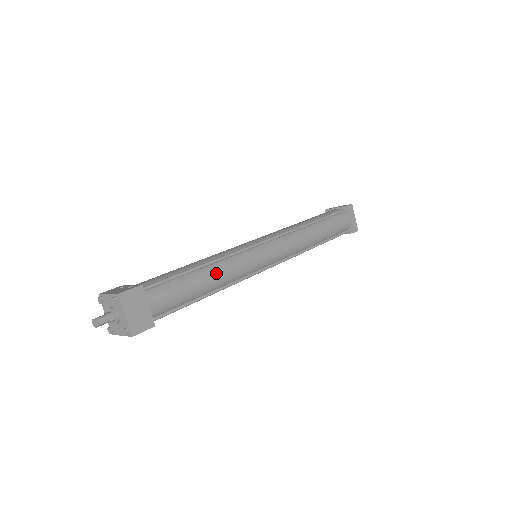
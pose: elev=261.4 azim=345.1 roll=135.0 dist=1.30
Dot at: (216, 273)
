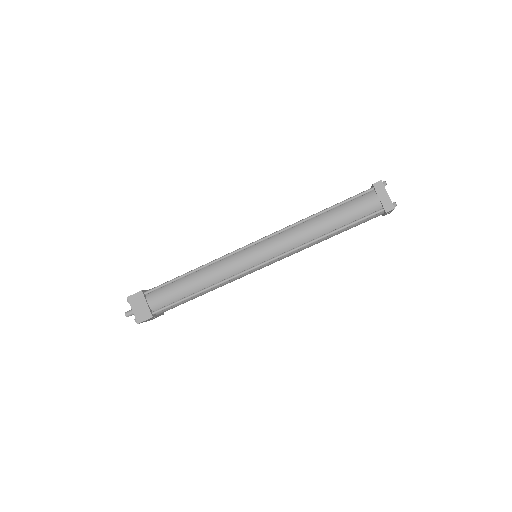
Dot at: (201, 277)
